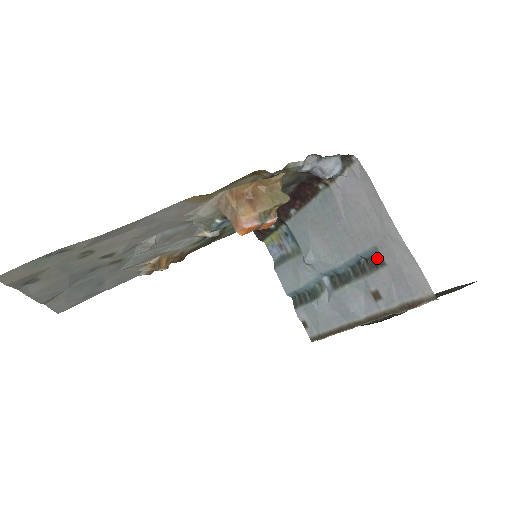
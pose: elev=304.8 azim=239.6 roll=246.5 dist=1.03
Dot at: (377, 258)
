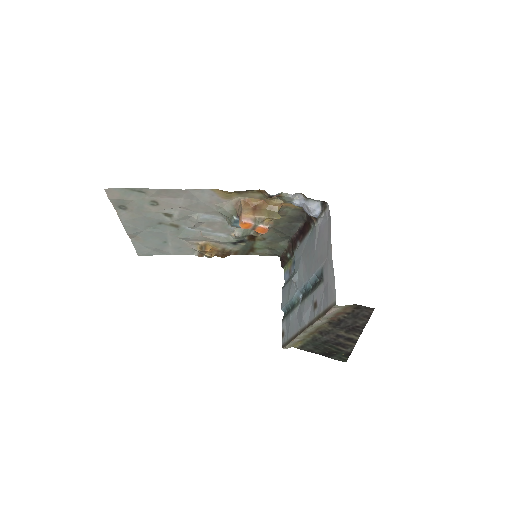
Dot at: (322, 276)
